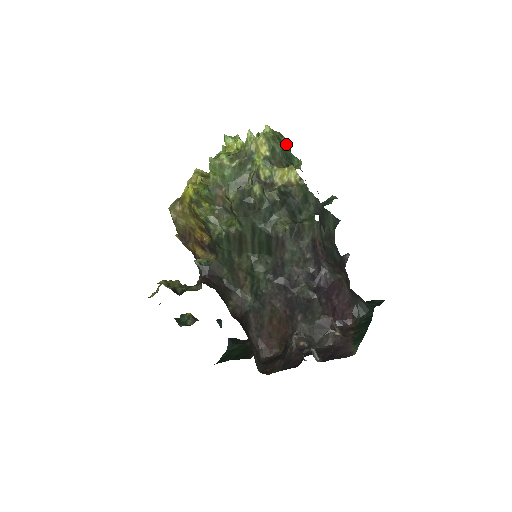
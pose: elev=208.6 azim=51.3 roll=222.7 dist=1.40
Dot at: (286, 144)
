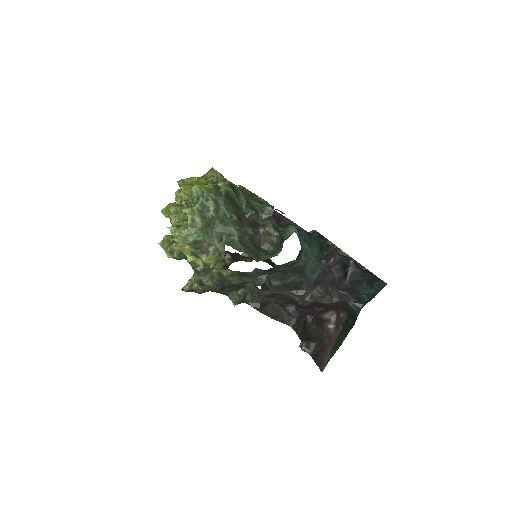
Dot at: (214, 207)
